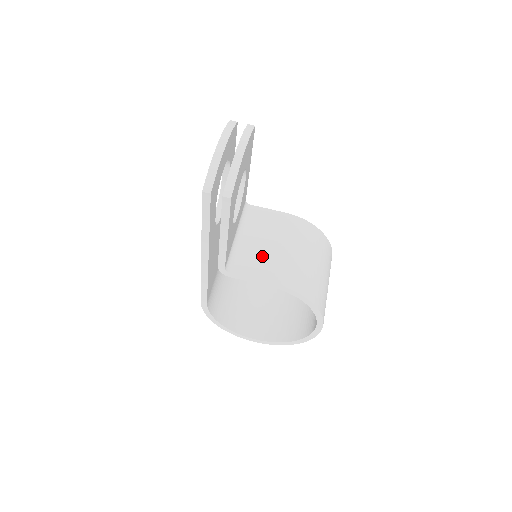
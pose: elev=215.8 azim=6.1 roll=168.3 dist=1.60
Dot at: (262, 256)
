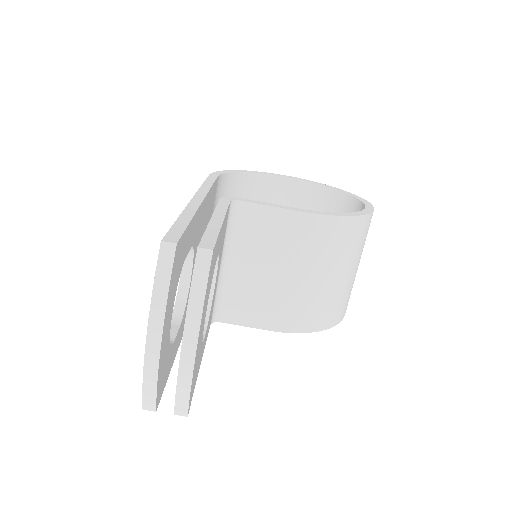
Dot at: (260, 294)
